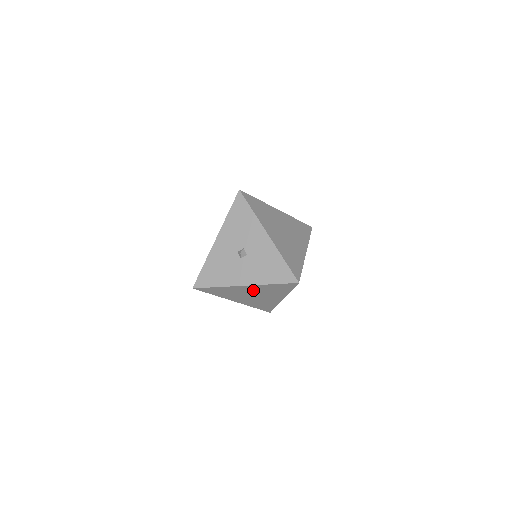
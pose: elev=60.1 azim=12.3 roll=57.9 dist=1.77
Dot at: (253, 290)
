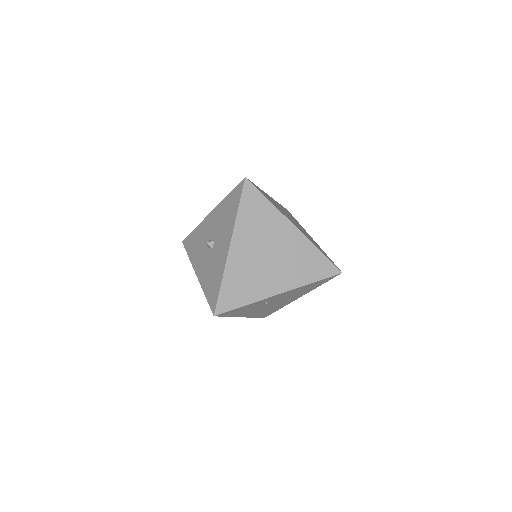
Dot at: occluded
